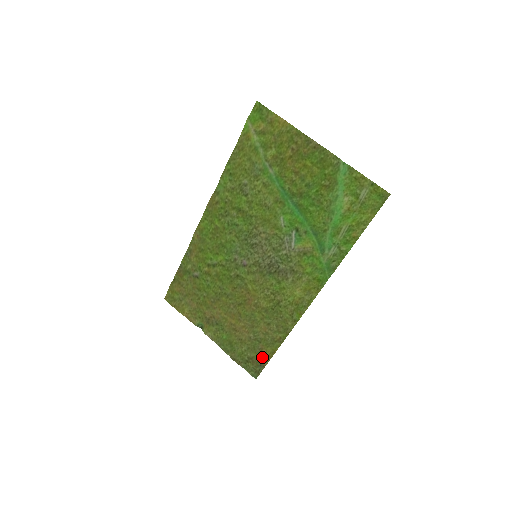
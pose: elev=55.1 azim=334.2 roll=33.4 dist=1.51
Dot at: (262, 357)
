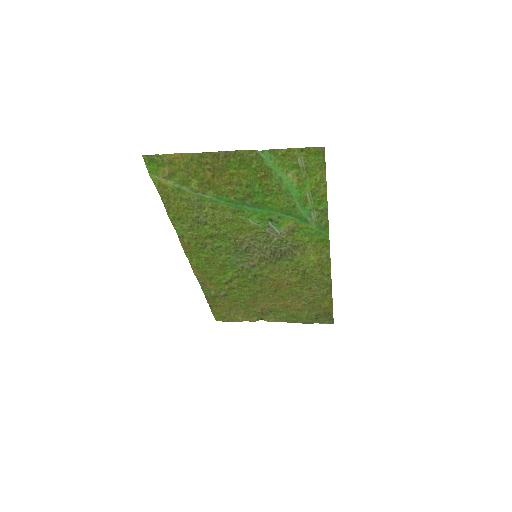
Dot at: (325, 310)
